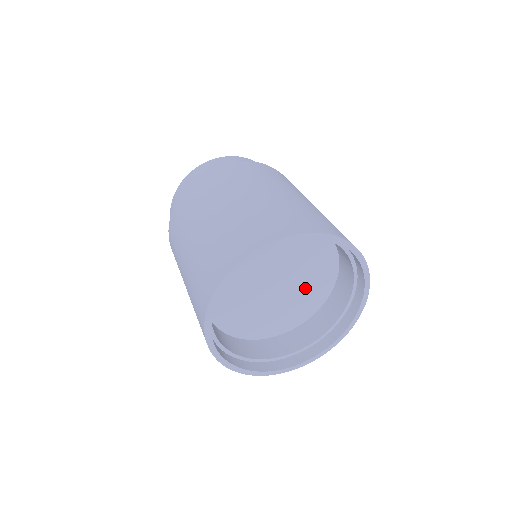
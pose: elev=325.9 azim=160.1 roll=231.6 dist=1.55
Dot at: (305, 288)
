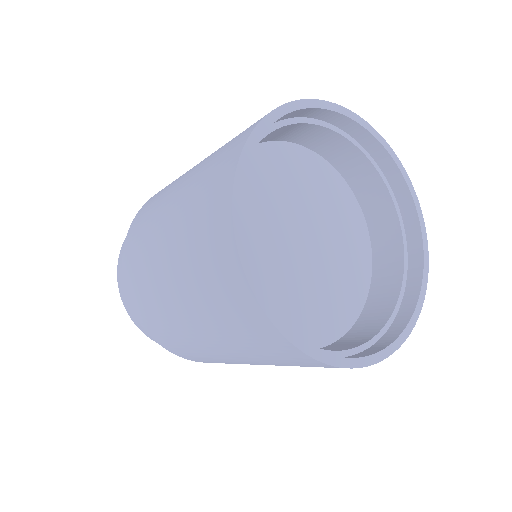
Dot at: (326, 289)
